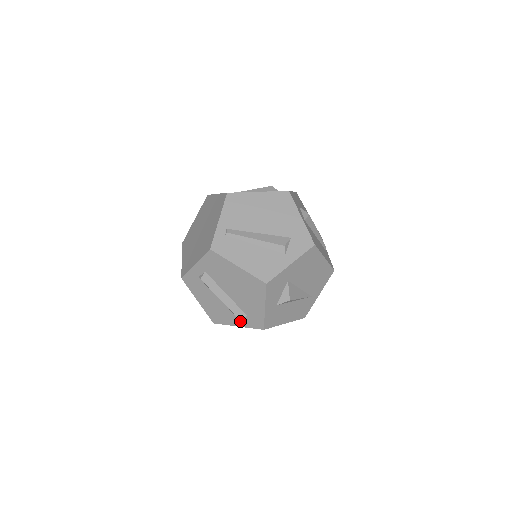
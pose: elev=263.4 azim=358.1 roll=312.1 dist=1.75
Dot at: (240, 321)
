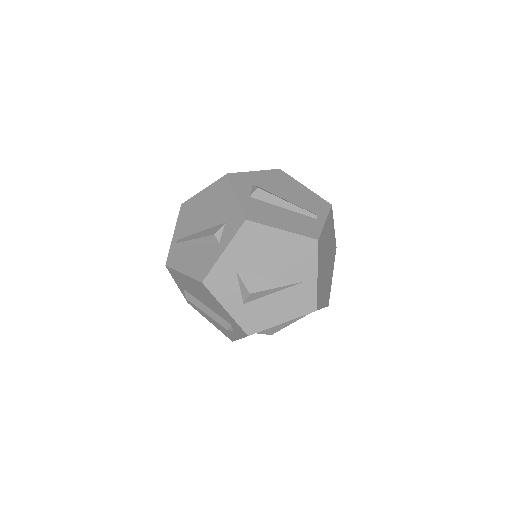
Dot at: (235, 332)
